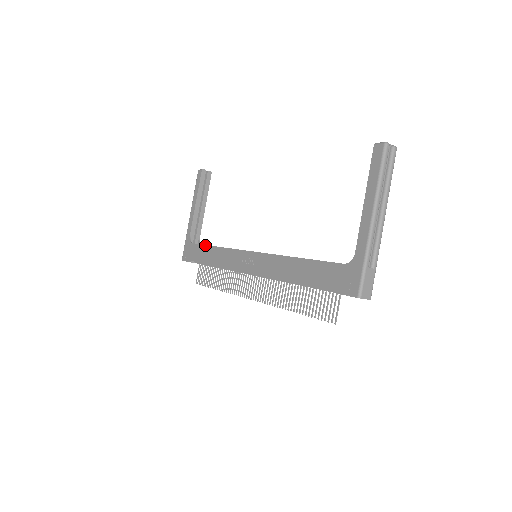
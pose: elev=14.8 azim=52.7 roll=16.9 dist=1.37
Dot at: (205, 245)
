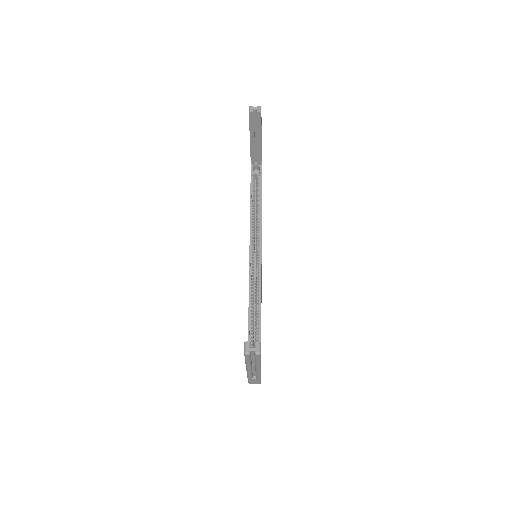
Dot at: (250, 192)
